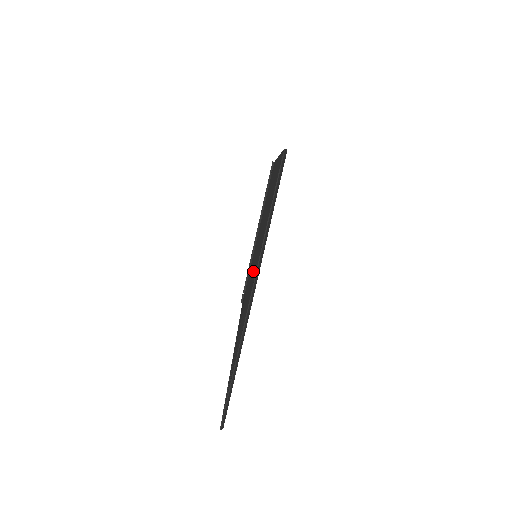
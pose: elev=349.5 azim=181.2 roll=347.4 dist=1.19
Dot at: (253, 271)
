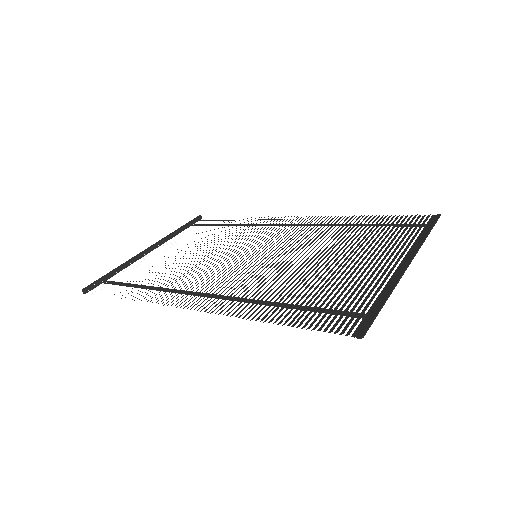
Dot at: occluded
